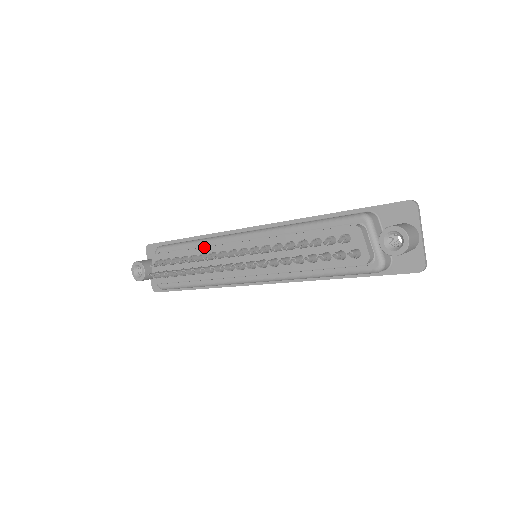
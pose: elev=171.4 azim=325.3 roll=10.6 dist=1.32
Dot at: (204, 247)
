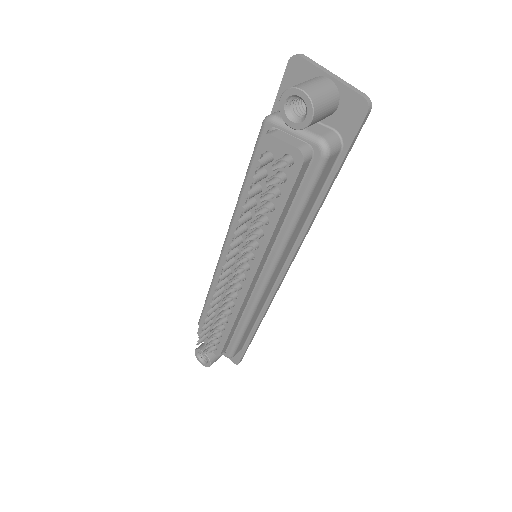
Dot at: (211, 289)
